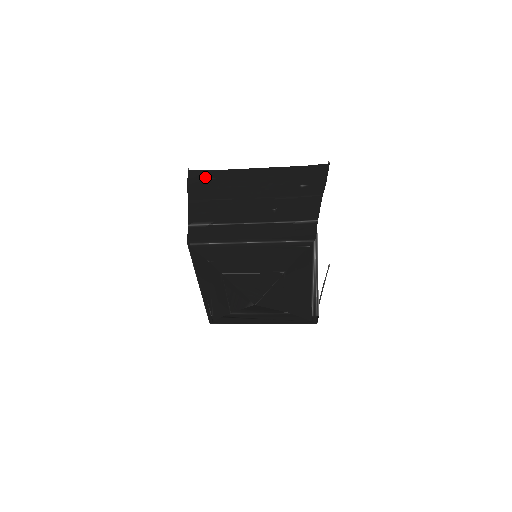
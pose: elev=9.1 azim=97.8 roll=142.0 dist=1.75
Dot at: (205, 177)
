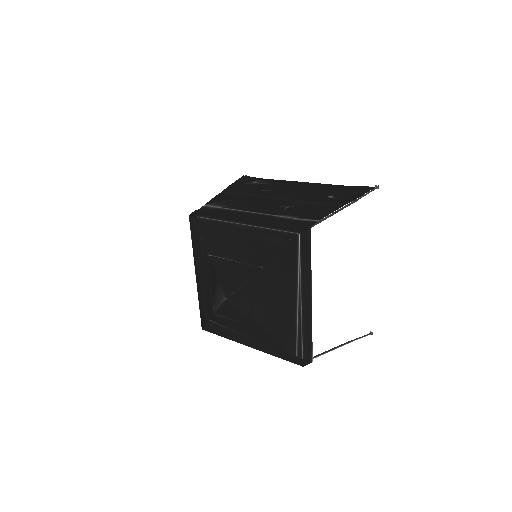
Dot at: (252, 181)
